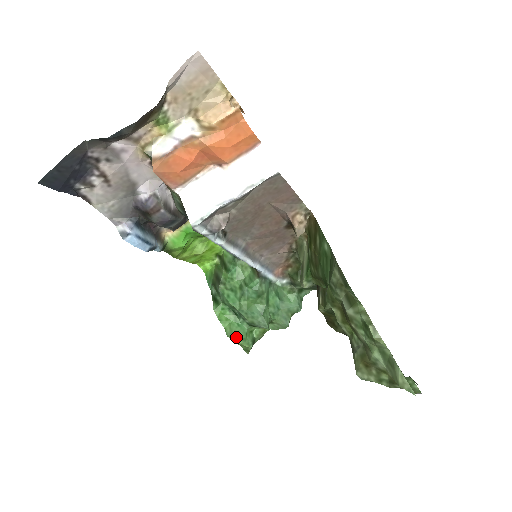
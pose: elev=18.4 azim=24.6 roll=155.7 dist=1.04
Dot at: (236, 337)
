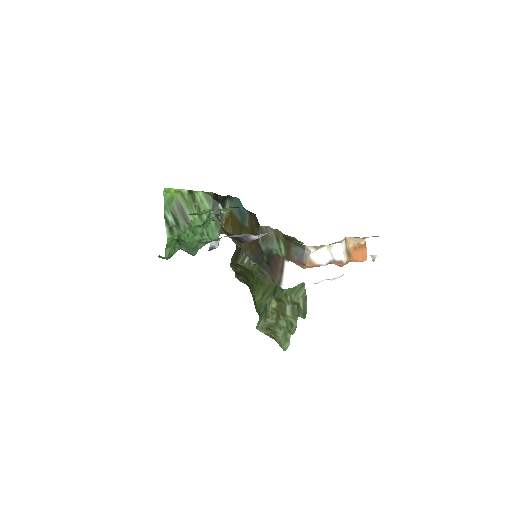
Dot at: (168, 256)
